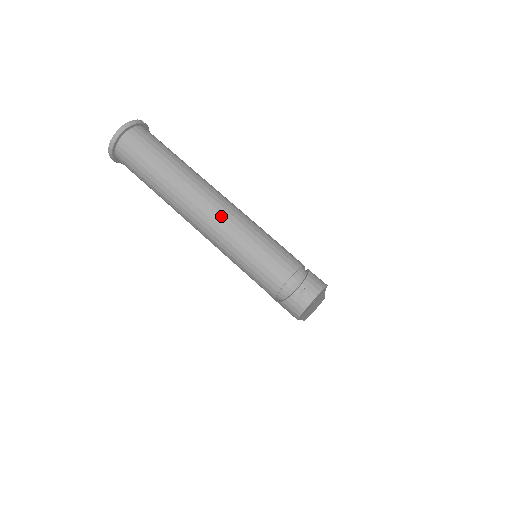
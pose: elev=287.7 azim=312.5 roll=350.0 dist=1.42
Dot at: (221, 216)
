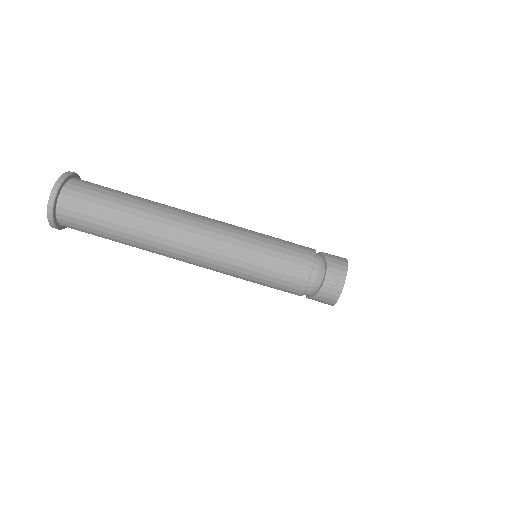
Dot at: (212, 241)
